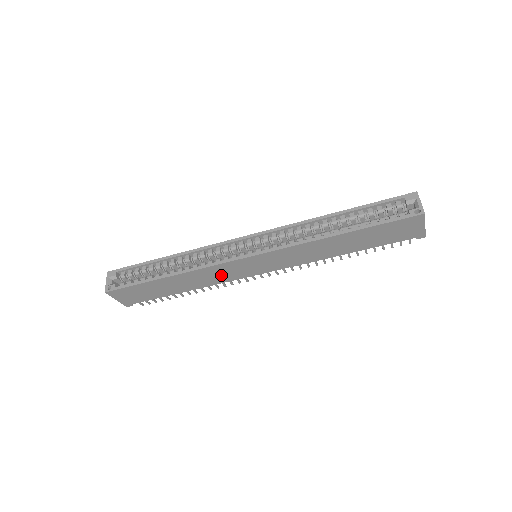
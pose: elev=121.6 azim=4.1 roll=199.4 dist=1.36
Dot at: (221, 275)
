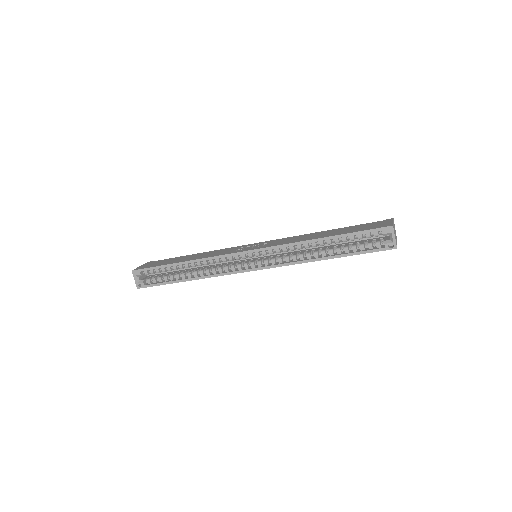
Dot at: occluded
